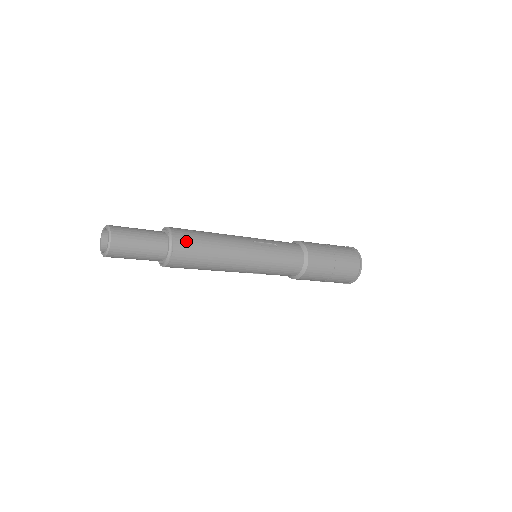
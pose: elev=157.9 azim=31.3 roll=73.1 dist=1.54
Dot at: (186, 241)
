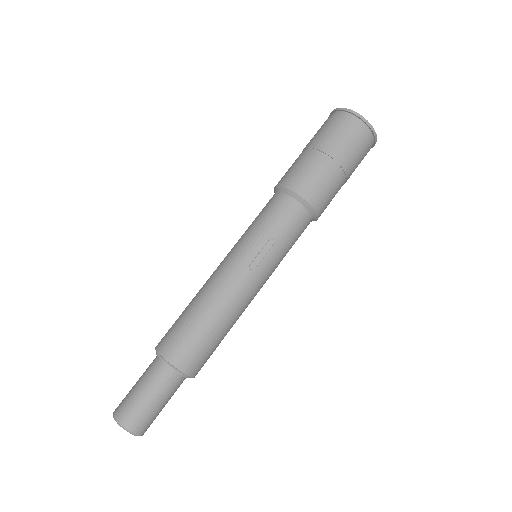
Dot at: (194, 359)
